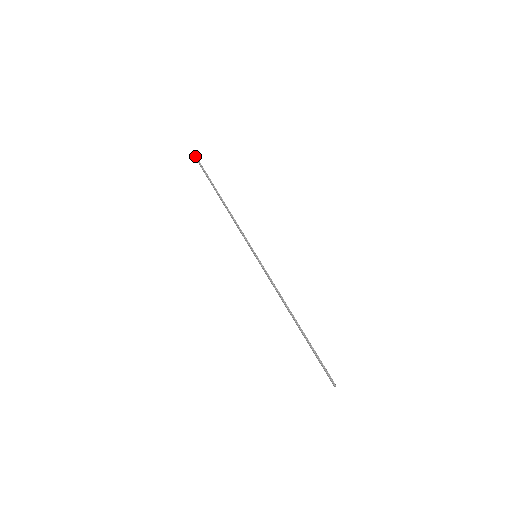
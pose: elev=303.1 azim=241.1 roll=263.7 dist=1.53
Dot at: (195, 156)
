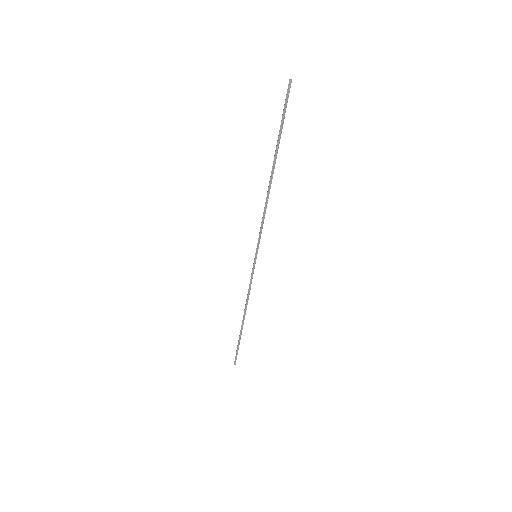
Dot at: (289, 85)
